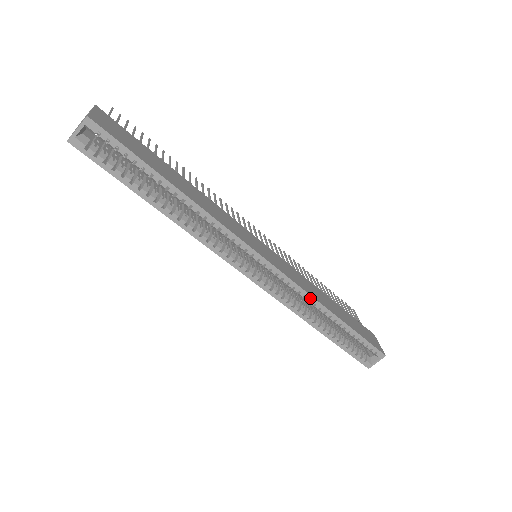
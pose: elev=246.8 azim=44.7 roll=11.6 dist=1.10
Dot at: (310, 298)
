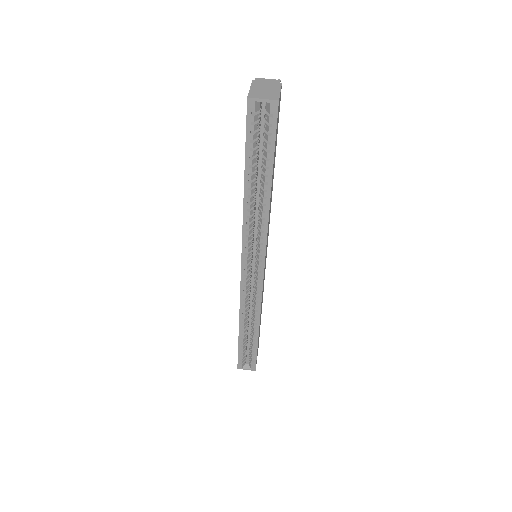
Dot at: (259, 310)
